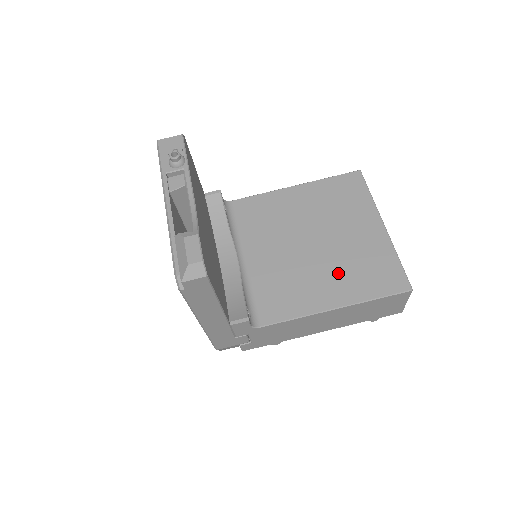
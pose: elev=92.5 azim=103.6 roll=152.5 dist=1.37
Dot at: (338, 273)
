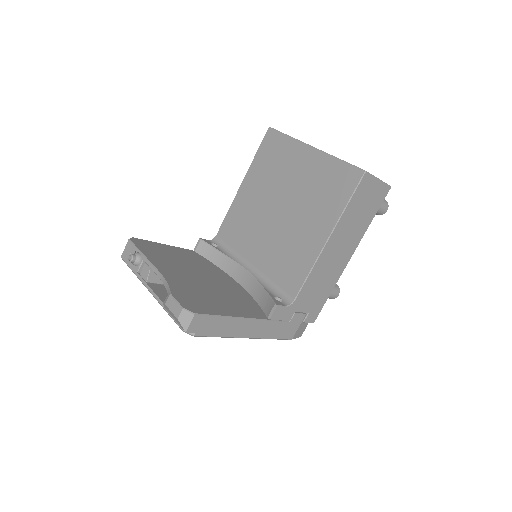
Dot at: (310, 213)
